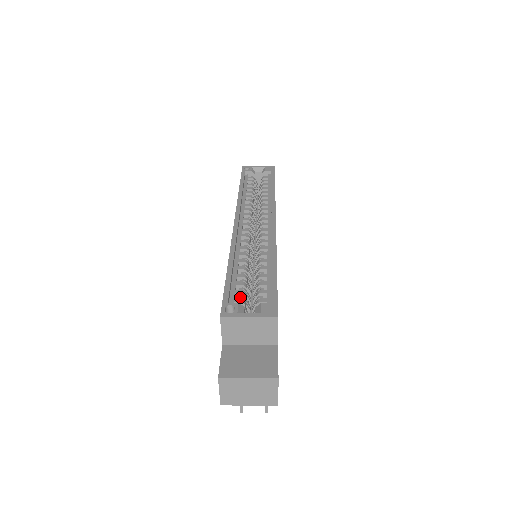
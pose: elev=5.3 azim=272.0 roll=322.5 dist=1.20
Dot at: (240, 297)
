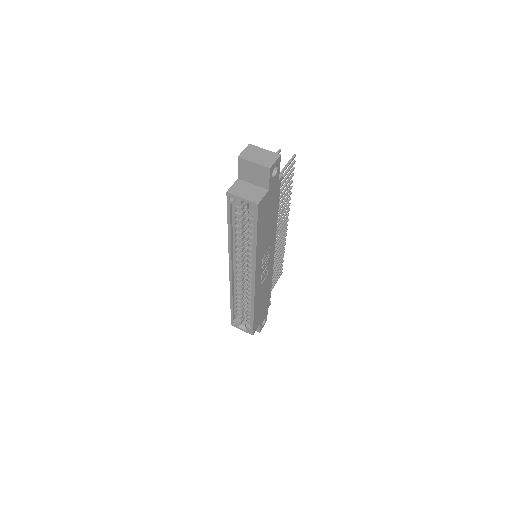
Dot at: (239, 315)
